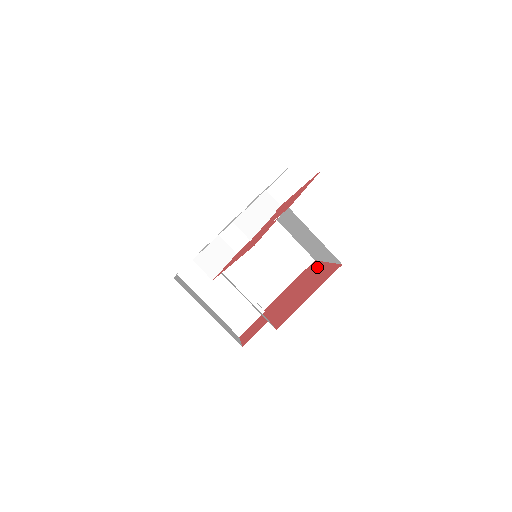
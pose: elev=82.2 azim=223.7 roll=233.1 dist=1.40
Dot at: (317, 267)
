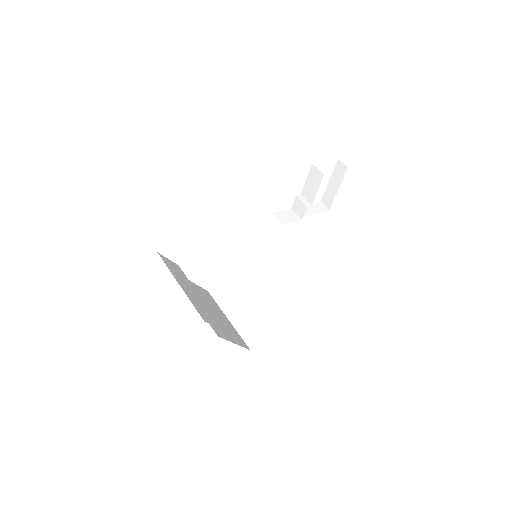
Dot at: occluded
